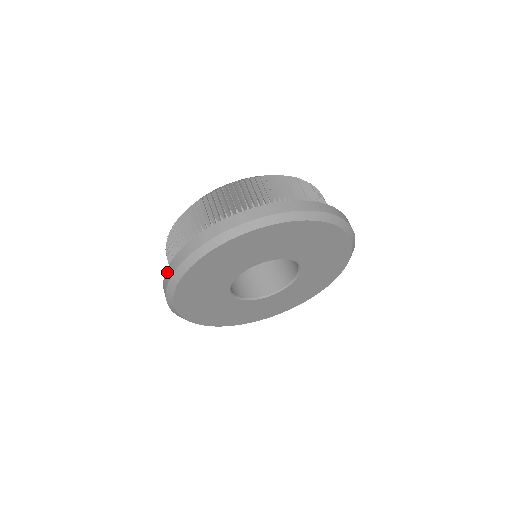
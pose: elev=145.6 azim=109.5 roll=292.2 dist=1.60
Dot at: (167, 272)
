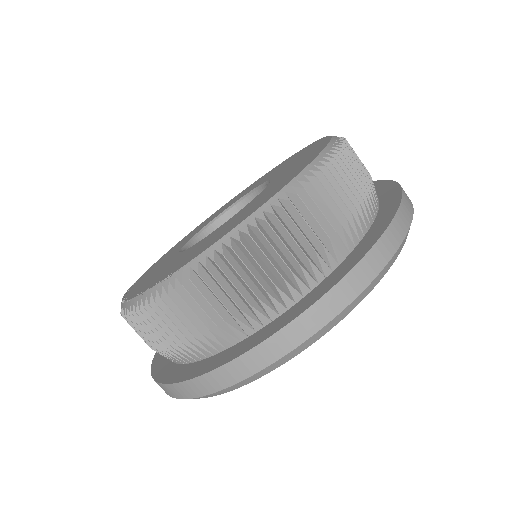
Dot at: (175, 388)
